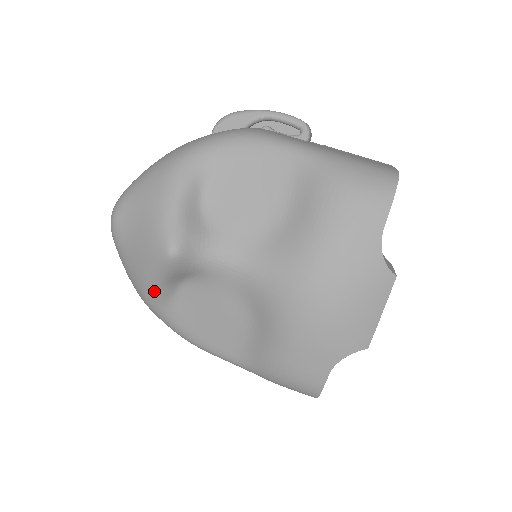
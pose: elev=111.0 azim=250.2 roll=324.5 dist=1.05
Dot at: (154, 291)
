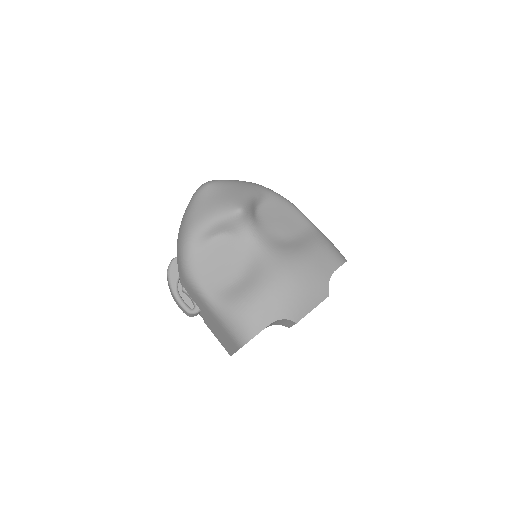
Dot at: (205, 226)
